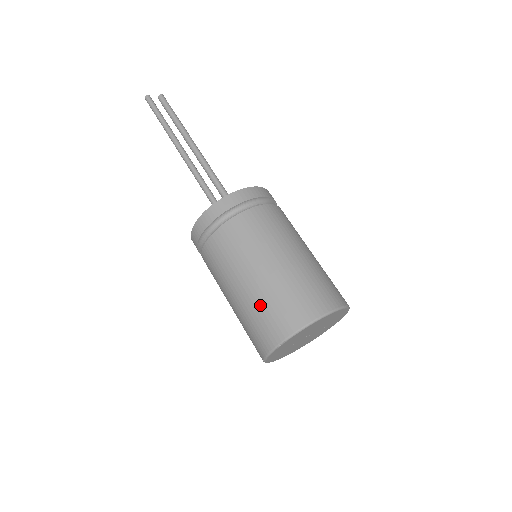
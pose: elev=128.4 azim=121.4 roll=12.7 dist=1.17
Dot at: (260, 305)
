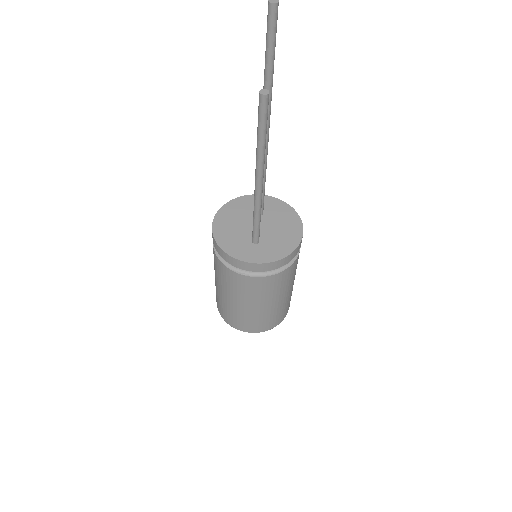
Dot at: (223, 304)
